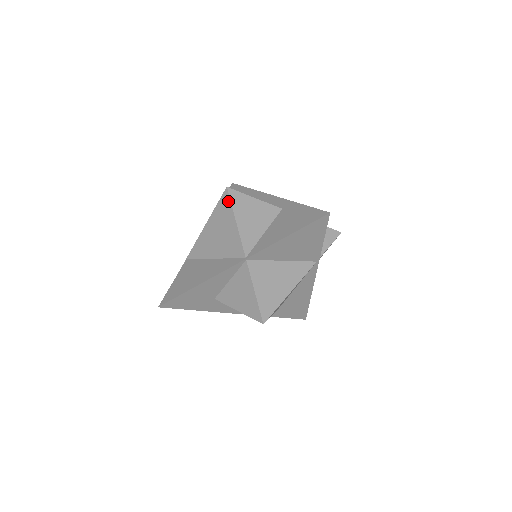
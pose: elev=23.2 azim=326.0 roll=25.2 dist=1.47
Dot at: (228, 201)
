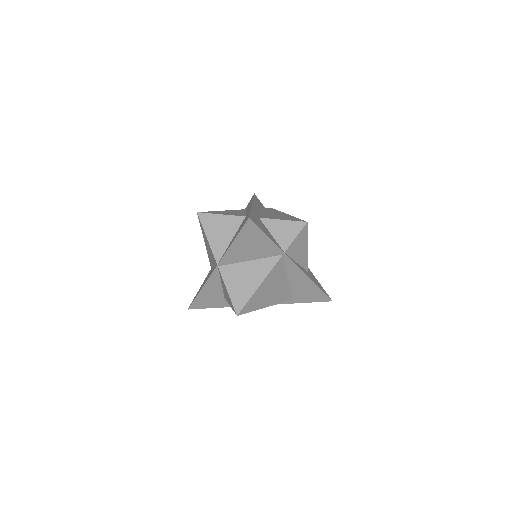
Dot at: (200, 223)
